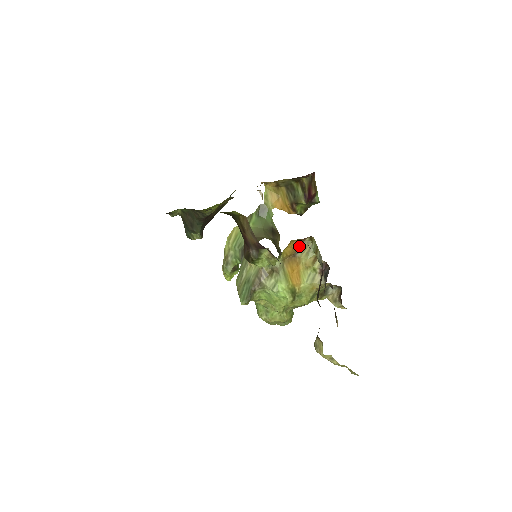
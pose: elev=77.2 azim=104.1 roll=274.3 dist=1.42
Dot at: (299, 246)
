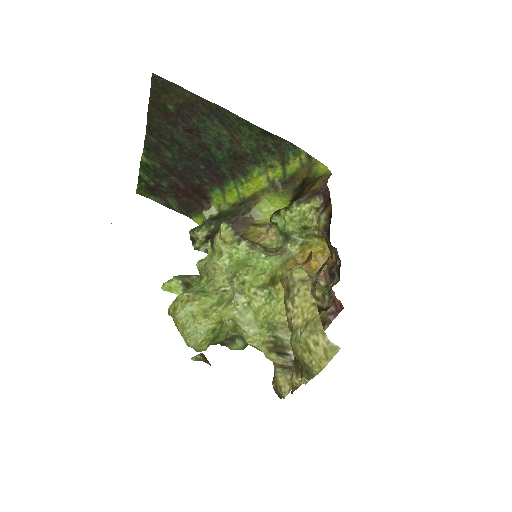
Dot at: (313, 276)
